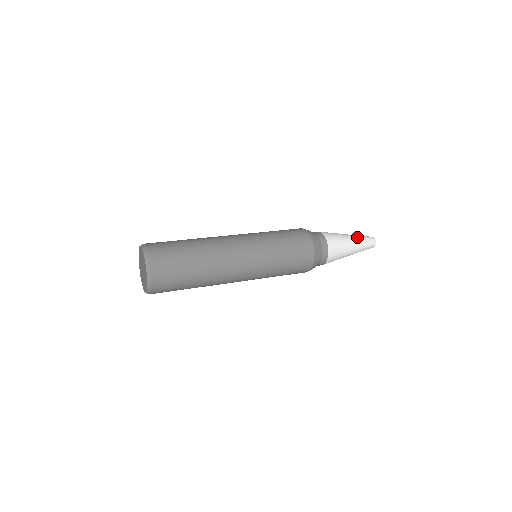
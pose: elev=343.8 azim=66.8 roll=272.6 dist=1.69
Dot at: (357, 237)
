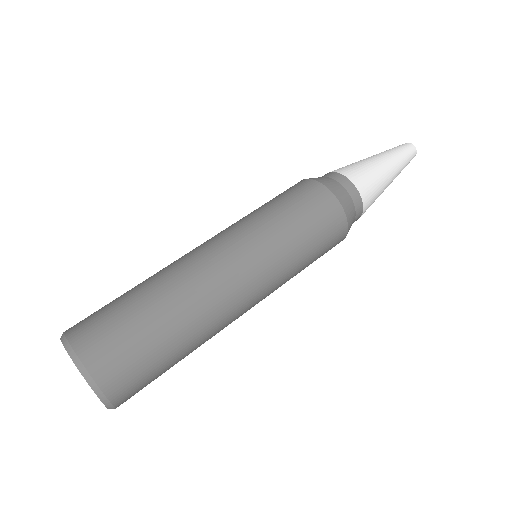
Dot at: (399, 170)
